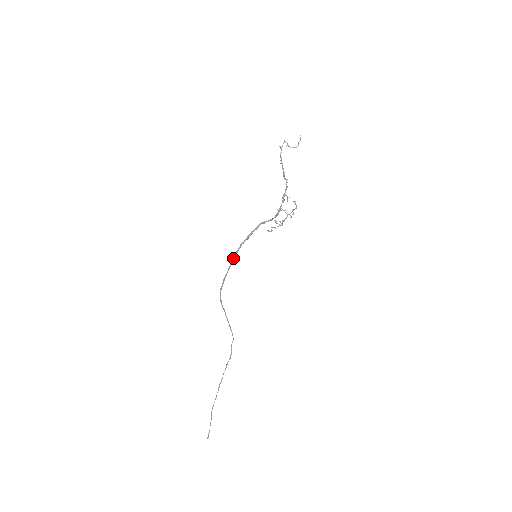
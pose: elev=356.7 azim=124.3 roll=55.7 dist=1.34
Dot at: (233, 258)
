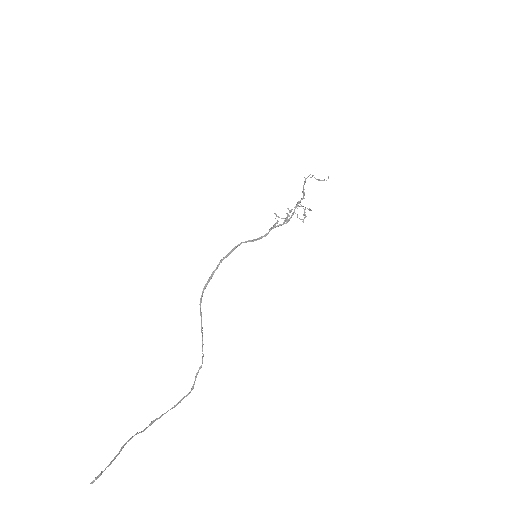
Dot at: (229, 252)
